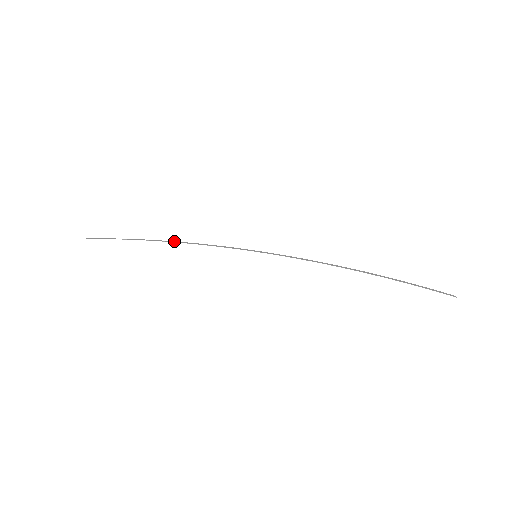
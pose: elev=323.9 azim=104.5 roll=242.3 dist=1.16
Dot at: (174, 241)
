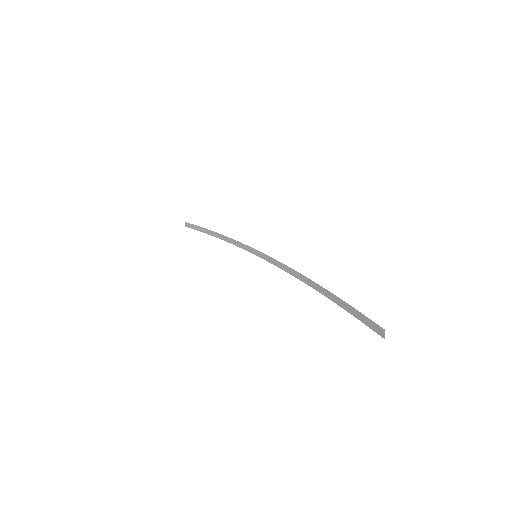
Dot at: (223, 239)
